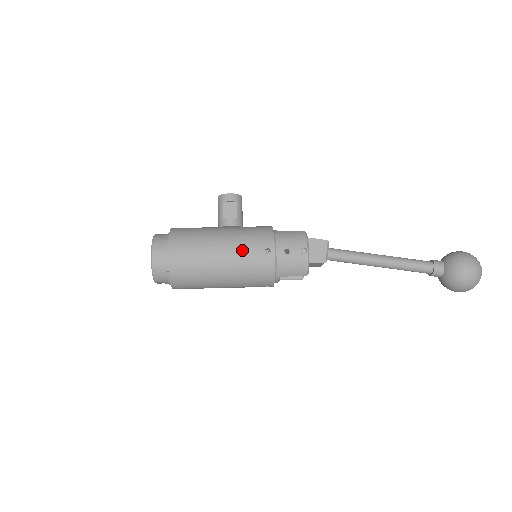
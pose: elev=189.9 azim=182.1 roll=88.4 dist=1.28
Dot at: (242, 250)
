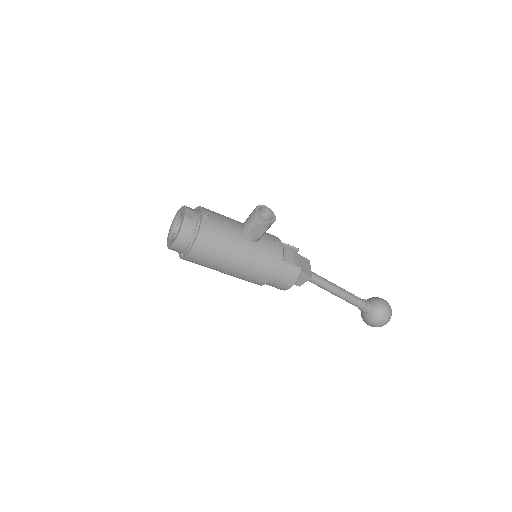
Dot at: (246, 272)
